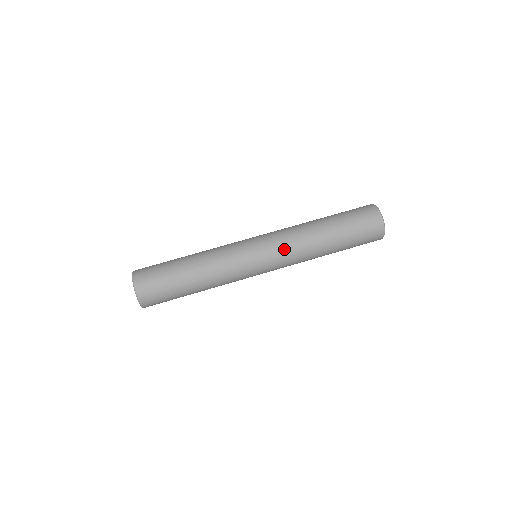
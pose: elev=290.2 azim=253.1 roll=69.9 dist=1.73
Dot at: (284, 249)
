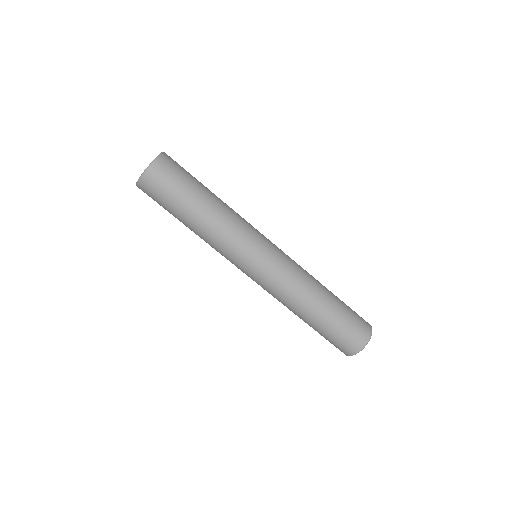
Dot at: (284, 274)
